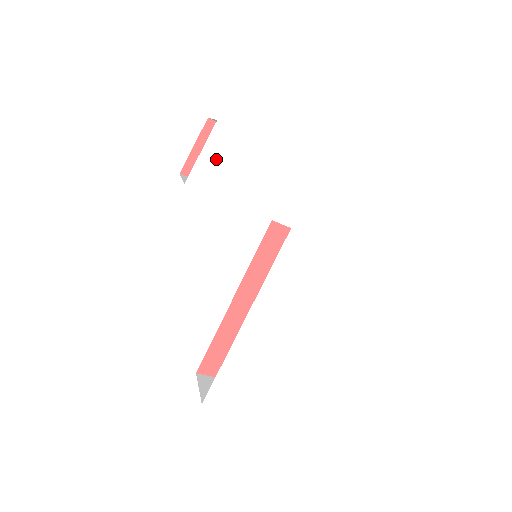
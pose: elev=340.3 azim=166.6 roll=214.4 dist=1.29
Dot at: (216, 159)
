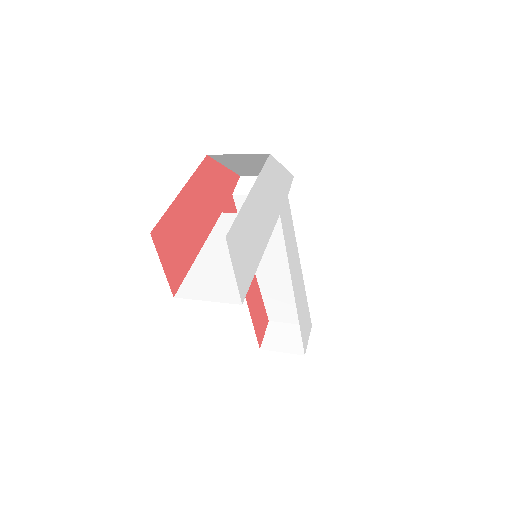
Dot at: (240, 258)
